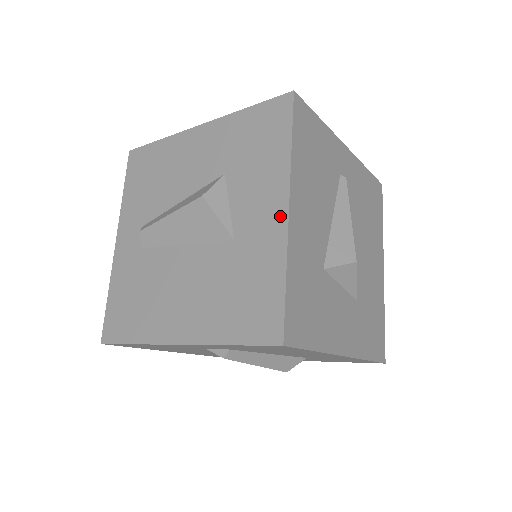
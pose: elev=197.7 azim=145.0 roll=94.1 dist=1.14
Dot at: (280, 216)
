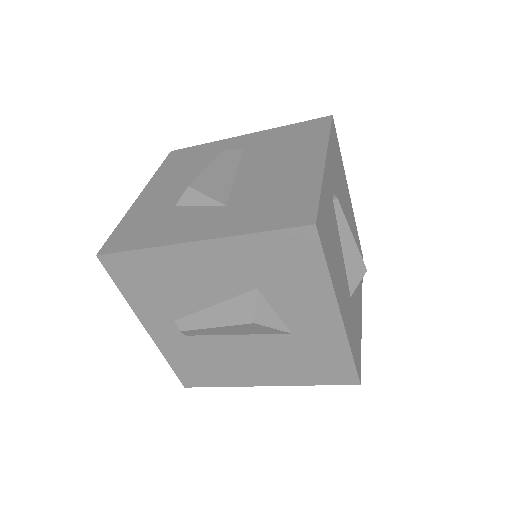
Dot at: (334, 321)
